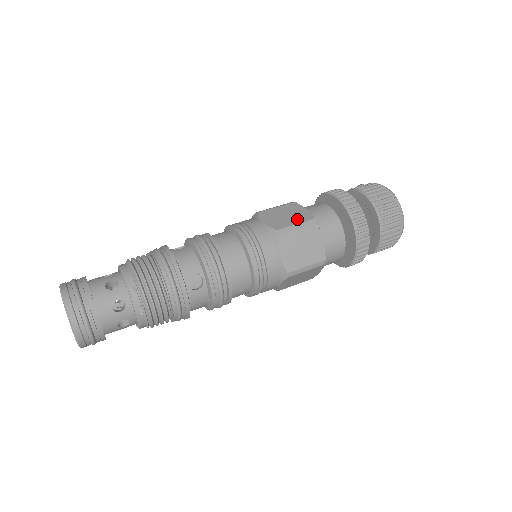
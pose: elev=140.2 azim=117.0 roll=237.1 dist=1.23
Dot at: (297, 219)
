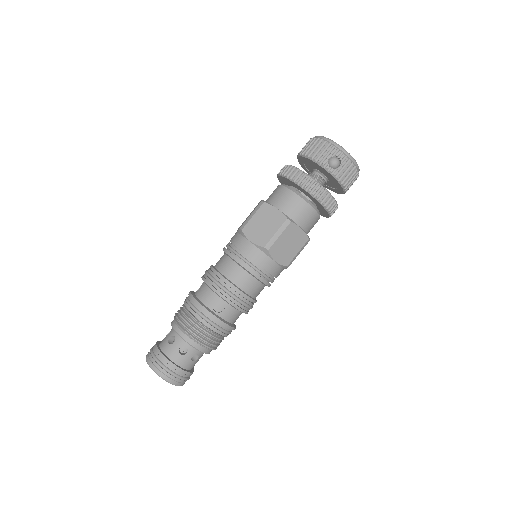
Dot at: (298, 246)
